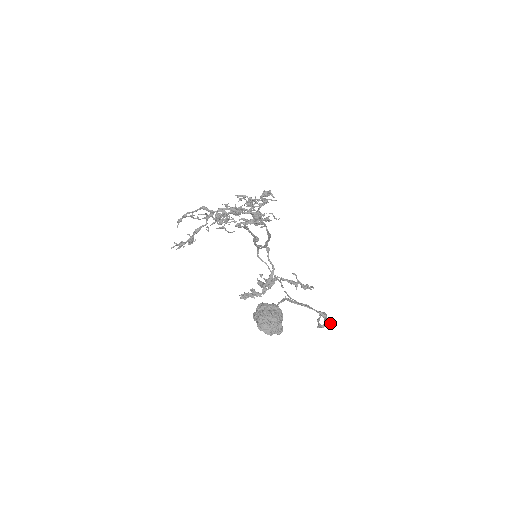
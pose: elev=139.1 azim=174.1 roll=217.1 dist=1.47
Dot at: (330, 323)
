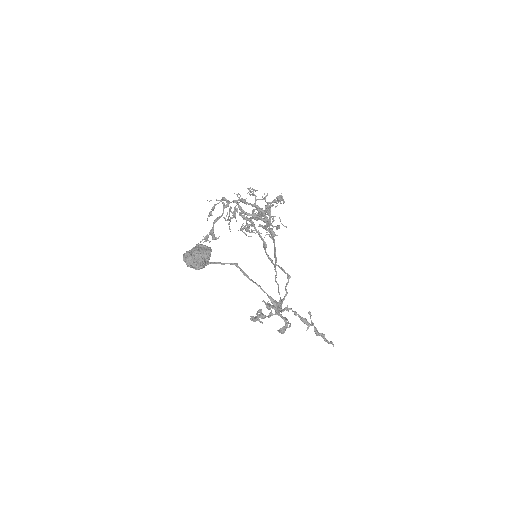
Dot at: (285, 323)
